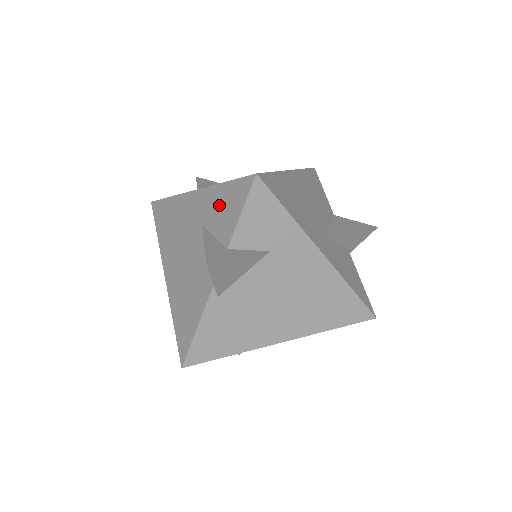
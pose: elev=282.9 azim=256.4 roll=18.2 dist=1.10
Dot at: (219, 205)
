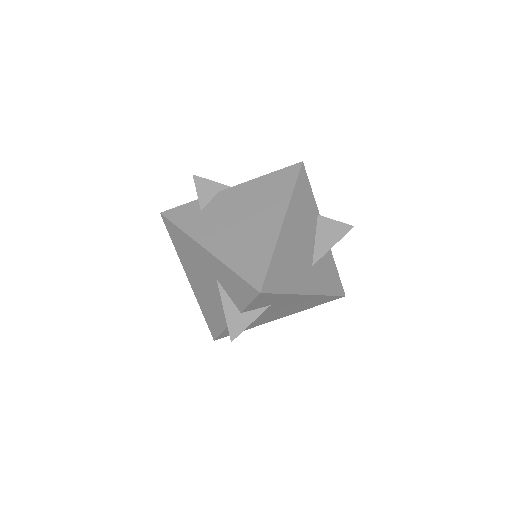
Dot at: (230, 282)
